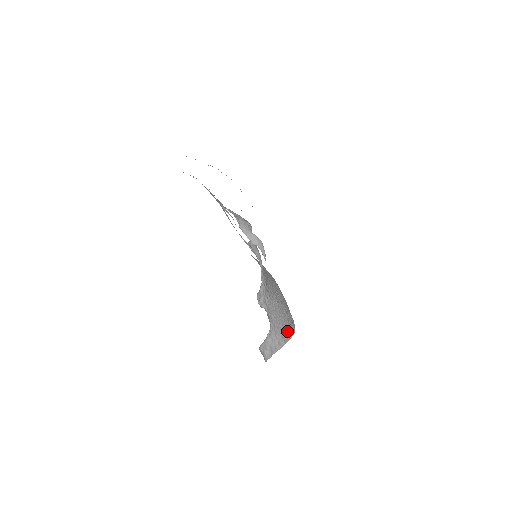
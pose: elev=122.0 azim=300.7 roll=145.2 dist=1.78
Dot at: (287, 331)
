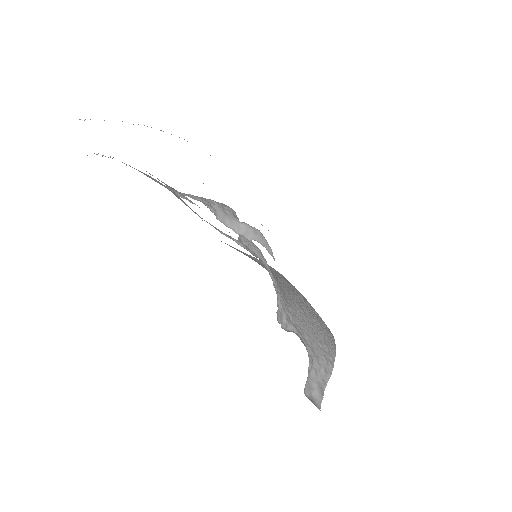
Dot at: (328, 346)
